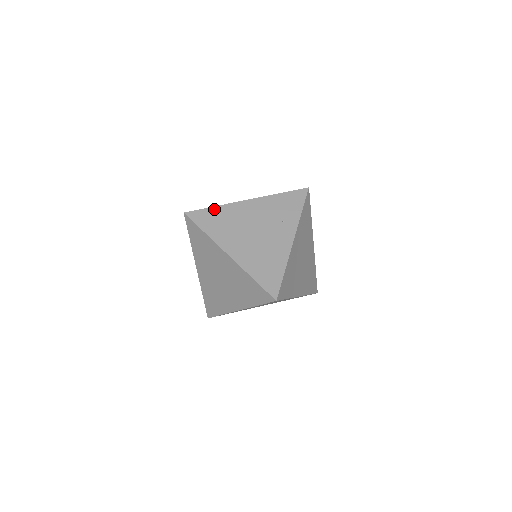
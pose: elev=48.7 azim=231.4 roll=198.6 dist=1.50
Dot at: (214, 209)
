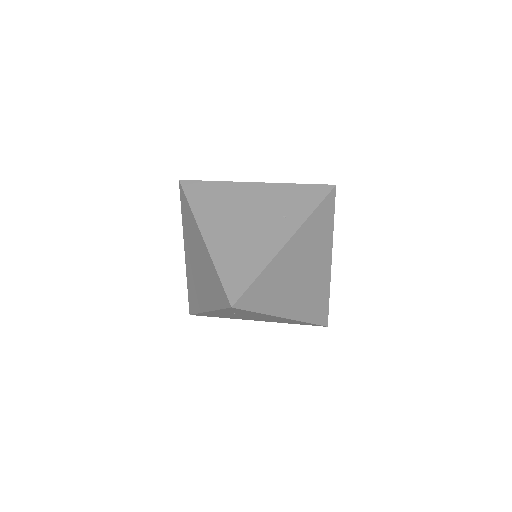
Dot at: (213, 184)
